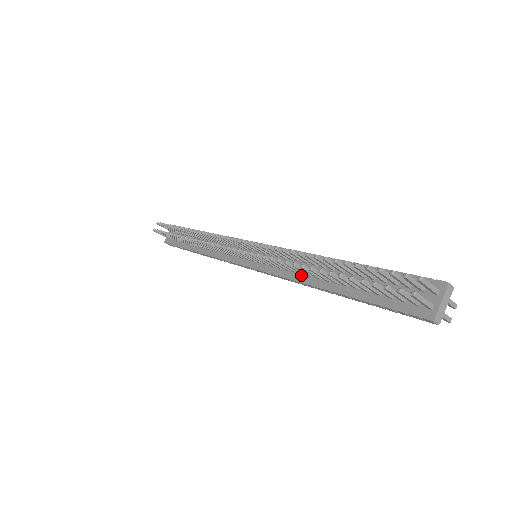
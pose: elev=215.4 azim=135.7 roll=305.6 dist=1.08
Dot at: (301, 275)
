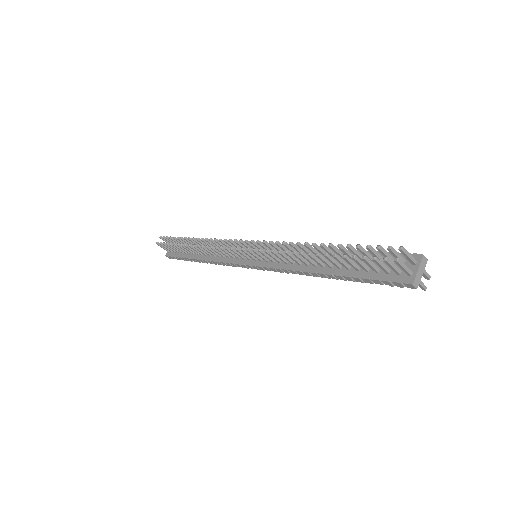
Dot at: (298, 265)
